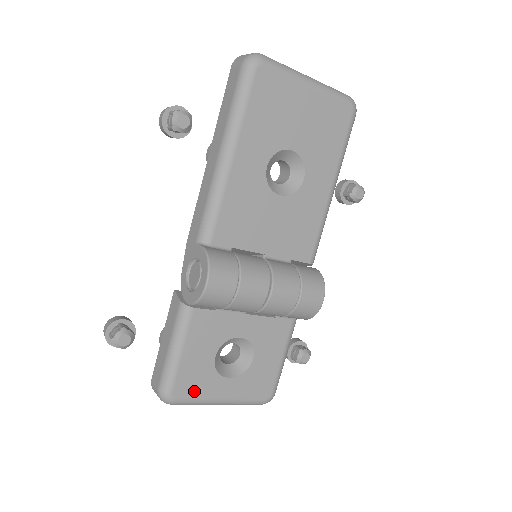
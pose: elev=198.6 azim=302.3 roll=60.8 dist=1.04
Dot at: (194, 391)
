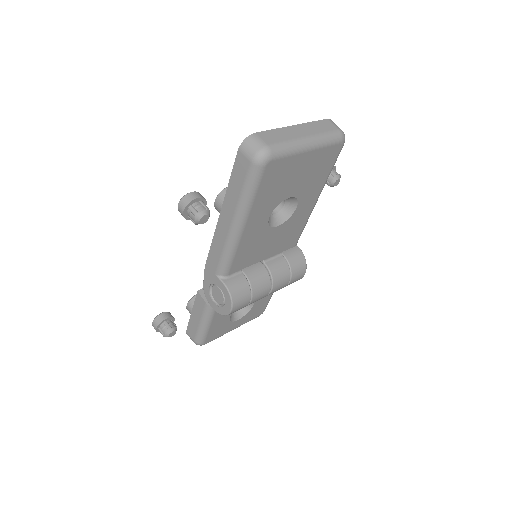
Dot at: (217, 335)
